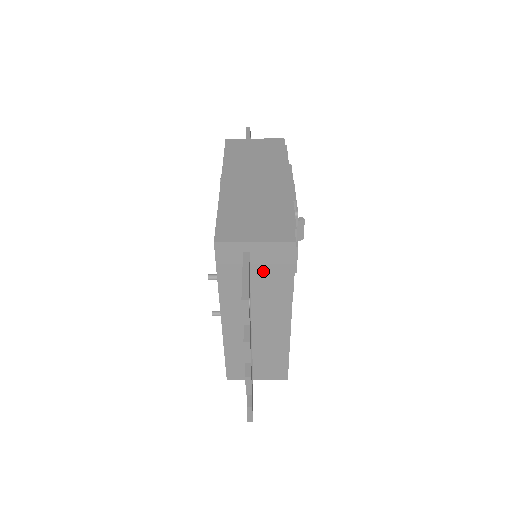
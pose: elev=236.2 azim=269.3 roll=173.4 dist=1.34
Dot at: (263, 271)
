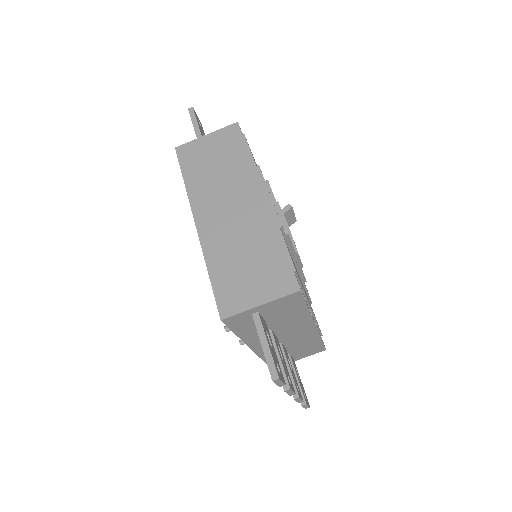
Dot at: (277, 315)
